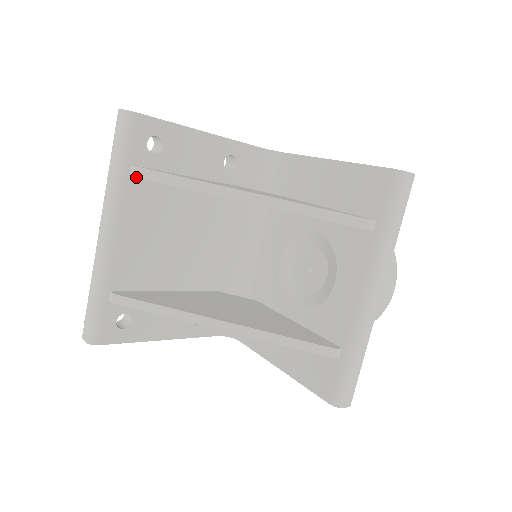
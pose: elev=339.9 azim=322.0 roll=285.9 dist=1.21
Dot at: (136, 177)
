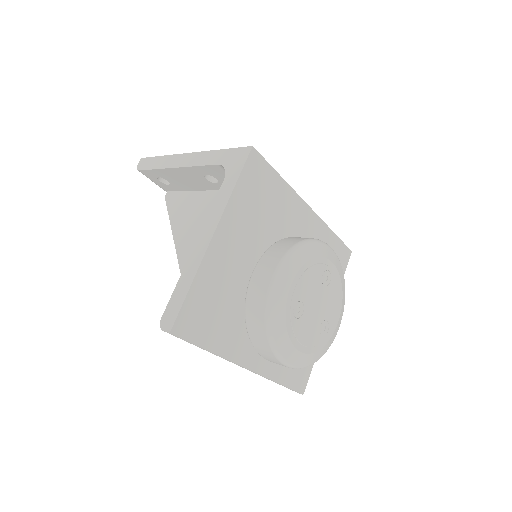
Dot at: occluded
